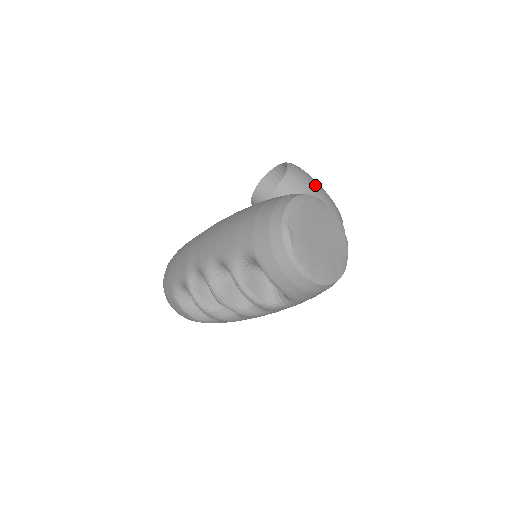
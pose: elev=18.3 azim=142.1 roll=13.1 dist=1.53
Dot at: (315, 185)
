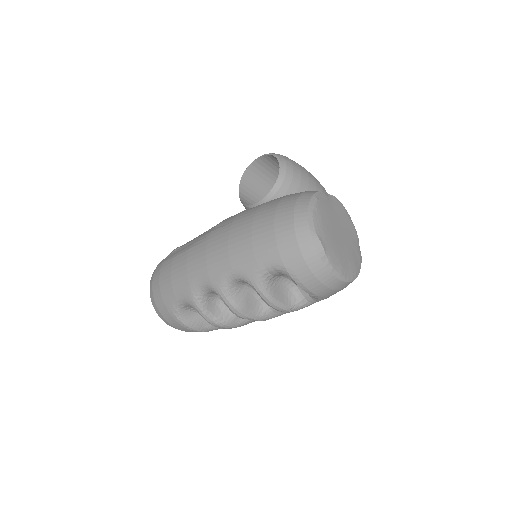
Dot at: (307, 173)
